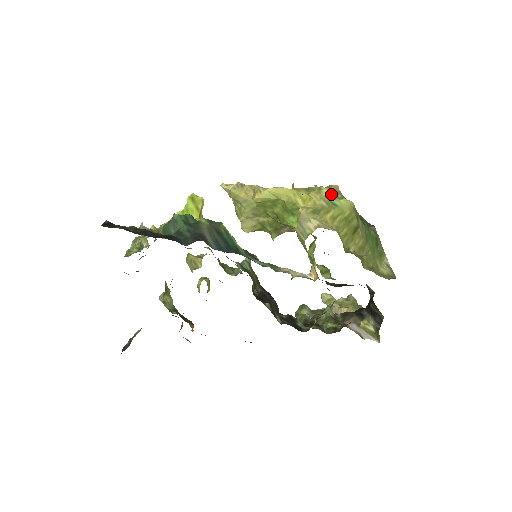
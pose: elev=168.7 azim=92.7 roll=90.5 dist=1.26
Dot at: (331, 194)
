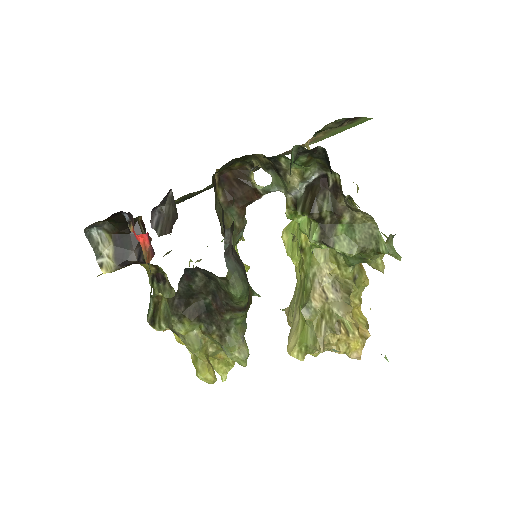
Dot at: occluded
